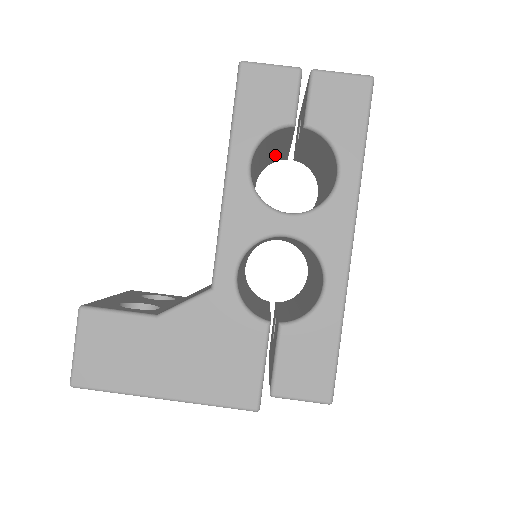
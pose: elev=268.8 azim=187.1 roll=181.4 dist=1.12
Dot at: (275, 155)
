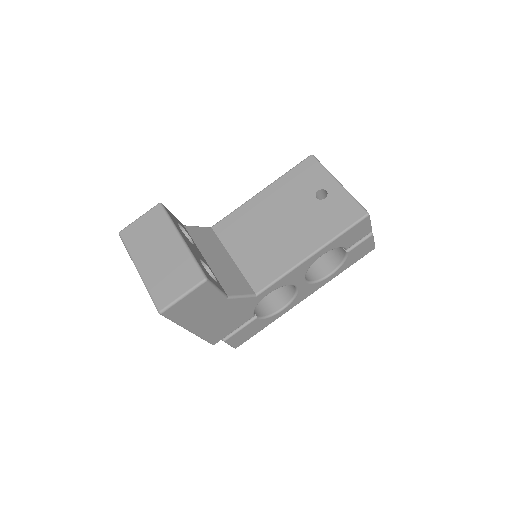
Dot at: occluded
